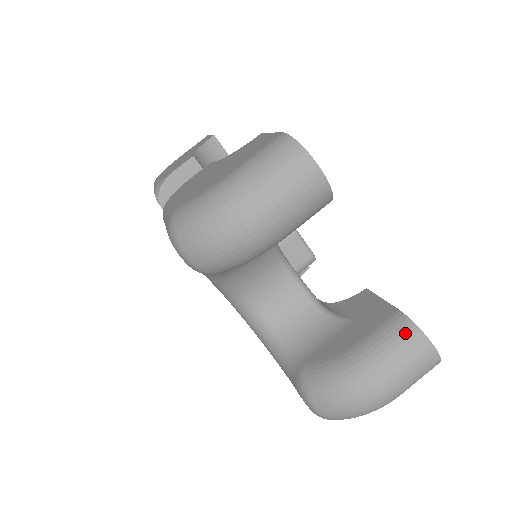
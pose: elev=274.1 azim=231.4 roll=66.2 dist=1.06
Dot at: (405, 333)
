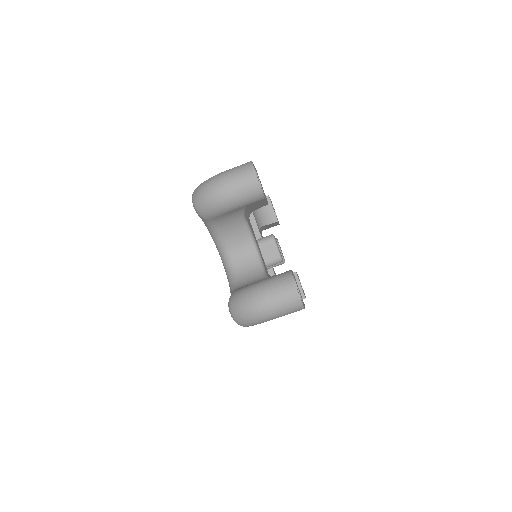
Dot at: (285, 277)
